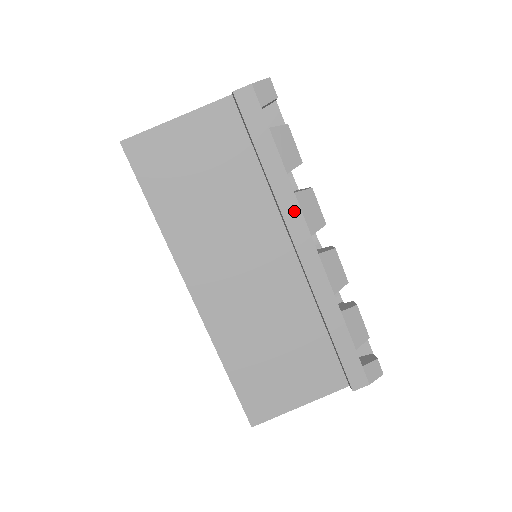
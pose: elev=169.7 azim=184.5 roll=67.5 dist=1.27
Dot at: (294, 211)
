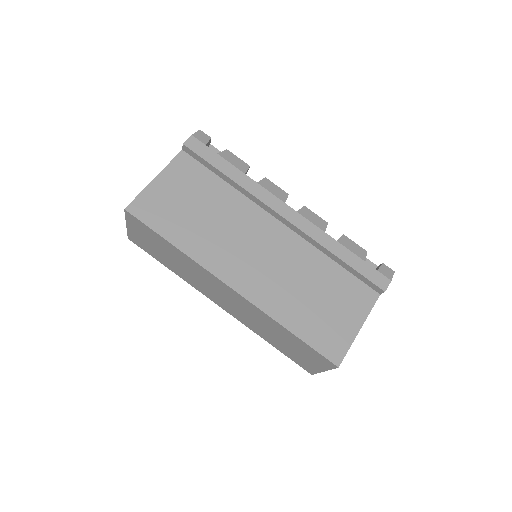
Dot at: (264, 193)
